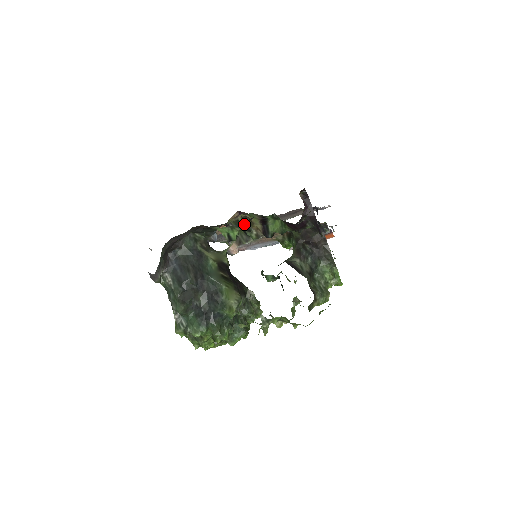
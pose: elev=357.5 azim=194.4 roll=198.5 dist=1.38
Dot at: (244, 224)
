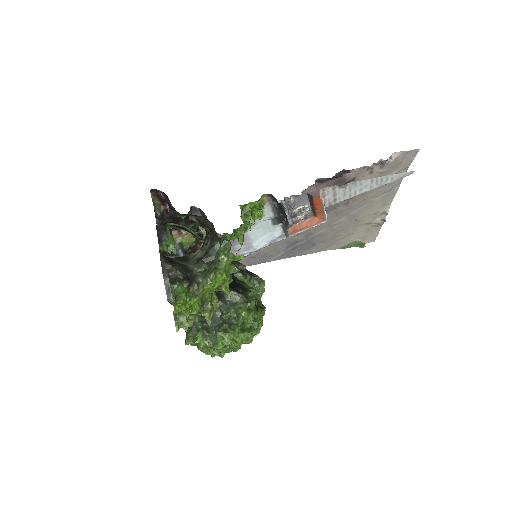
Dot at: (161, 239)
